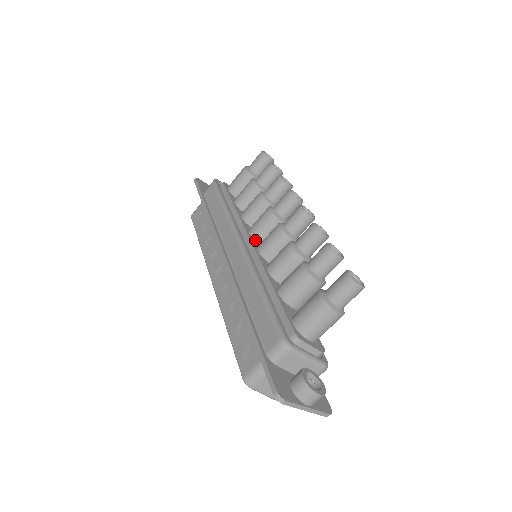
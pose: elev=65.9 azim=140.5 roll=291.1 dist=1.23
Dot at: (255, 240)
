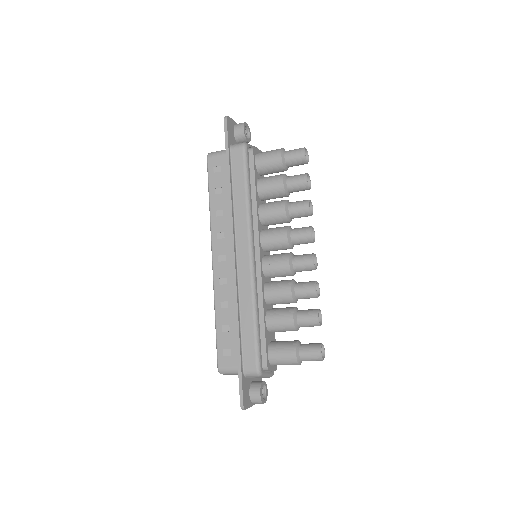
Dot at: (262, 248)
